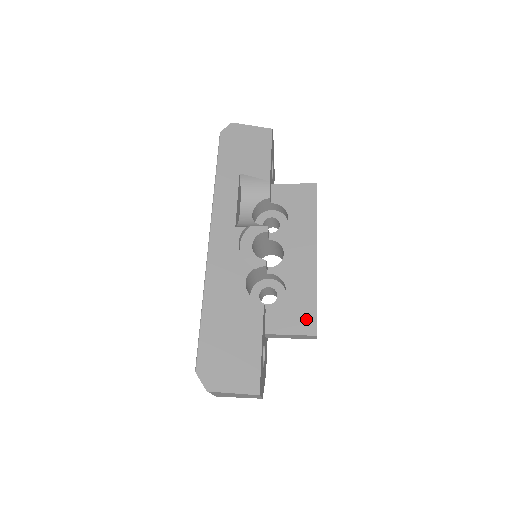
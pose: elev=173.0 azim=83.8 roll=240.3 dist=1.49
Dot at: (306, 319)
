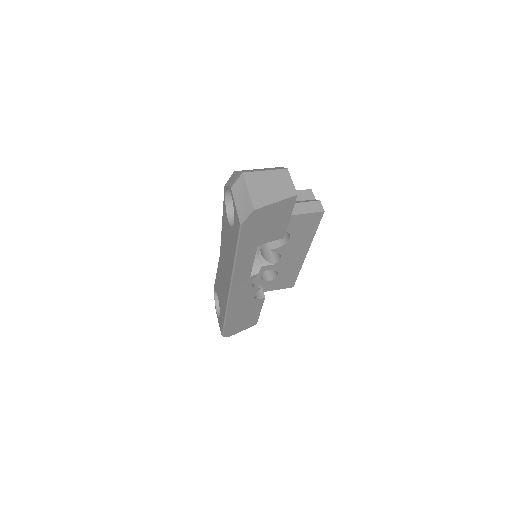
Dot at: (288, 283)
